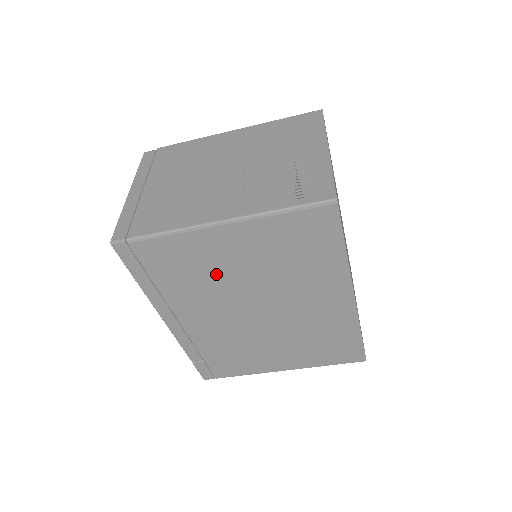
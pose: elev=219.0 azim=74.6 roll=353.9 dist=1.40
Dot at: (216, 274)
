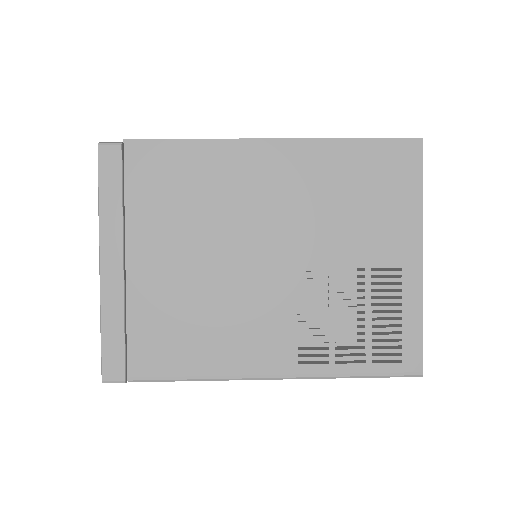
Dot at: occluded
